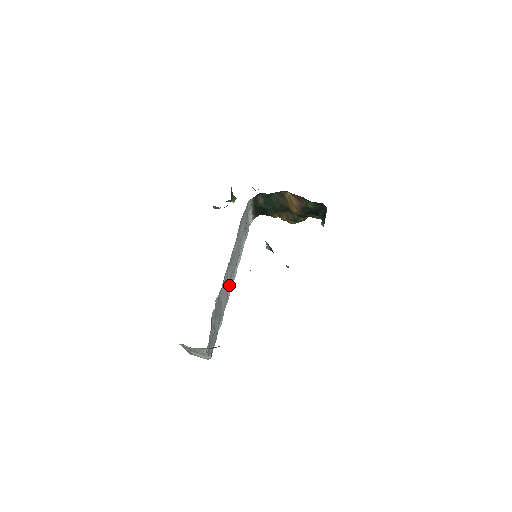
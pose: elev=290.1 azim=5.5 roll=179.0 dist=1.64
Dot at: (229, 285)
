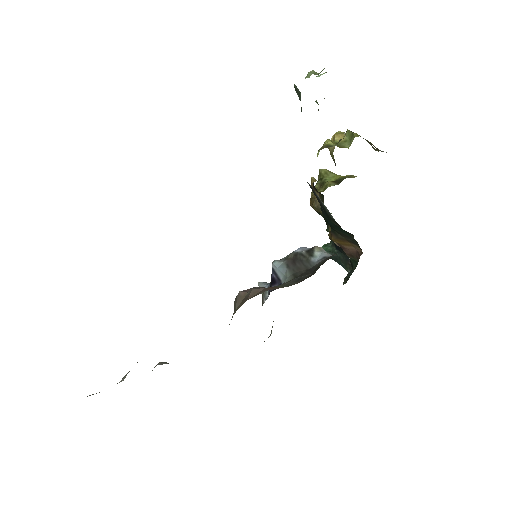
Dot at: occluded
